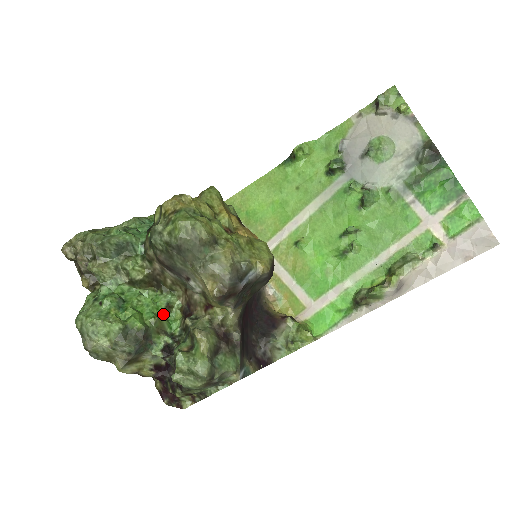
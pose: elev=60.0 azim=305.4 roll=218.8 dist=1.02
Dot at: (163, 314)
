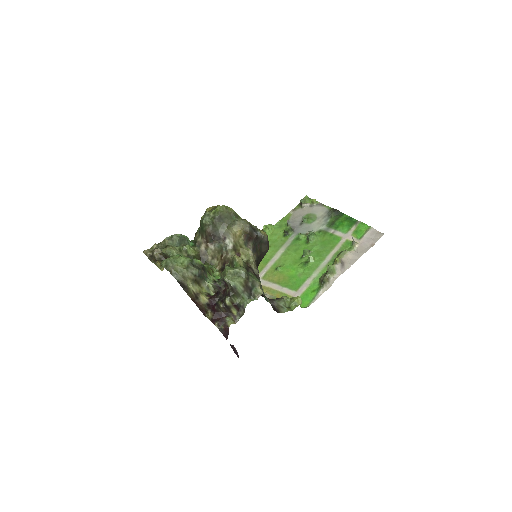
Dot at: (210, 269)
